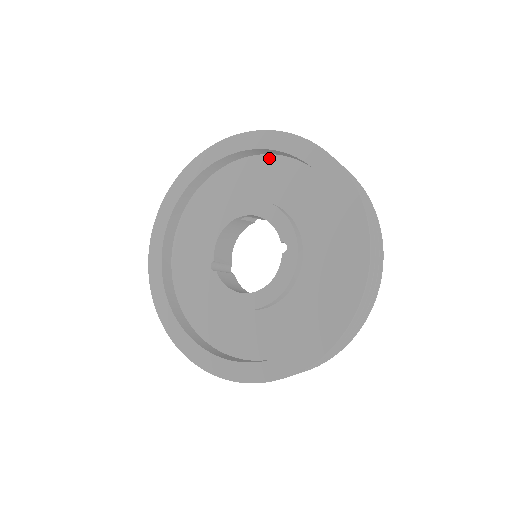
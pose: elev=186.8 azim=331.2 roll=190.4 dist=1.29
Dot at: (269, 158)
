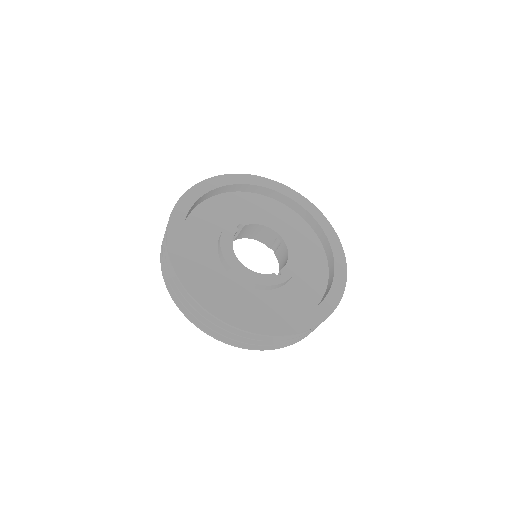
Dot at: (320, 246)
